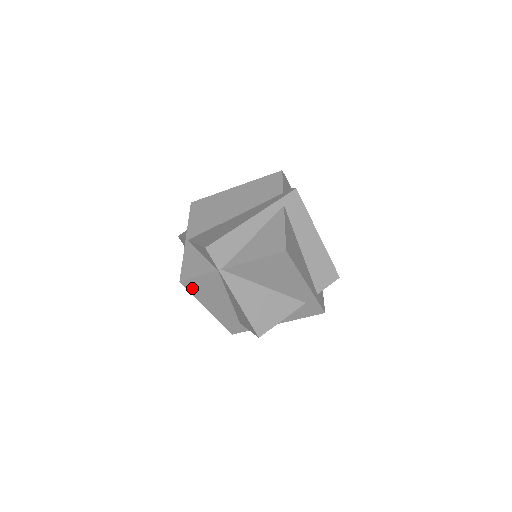
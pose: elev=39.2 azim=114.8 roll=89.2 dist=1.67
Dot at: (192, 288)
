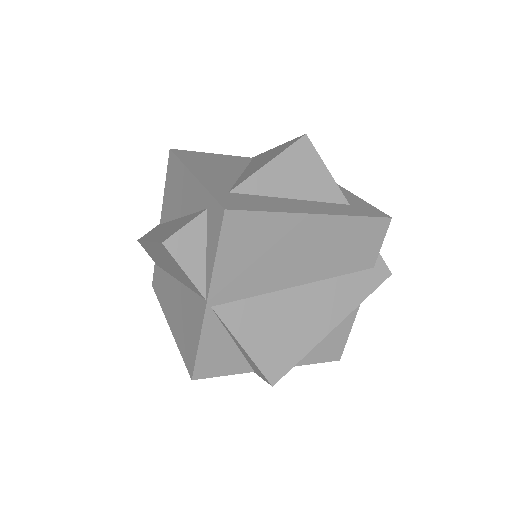
Dot at: occluded
